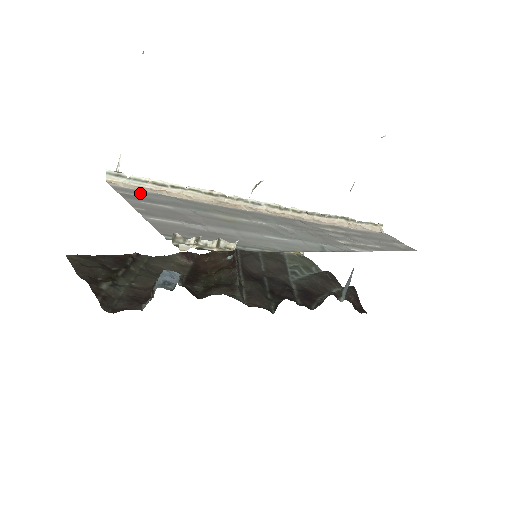
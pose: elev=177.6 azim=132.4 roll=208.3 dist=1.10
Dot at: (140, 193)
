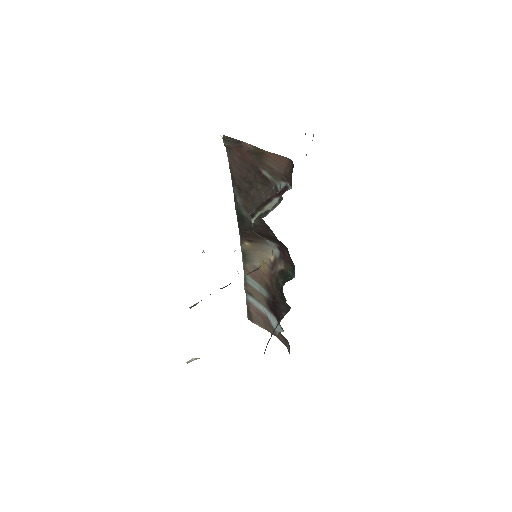
Dot at: occluded
